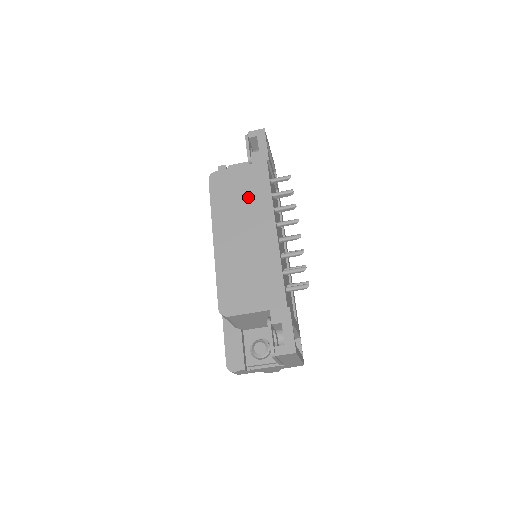
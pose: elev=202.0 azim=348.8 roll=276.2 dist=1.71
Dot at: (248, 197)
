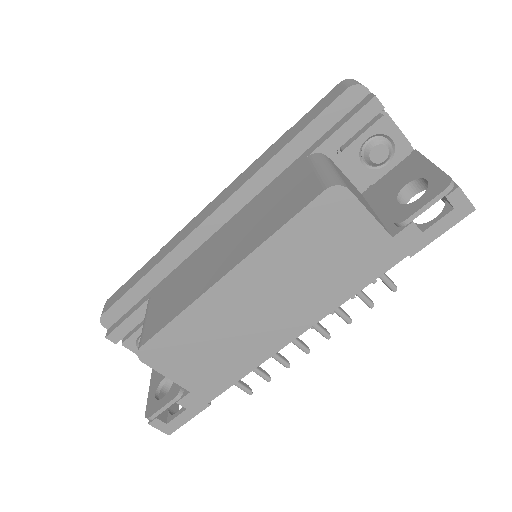
Dot at: (327, 273)
